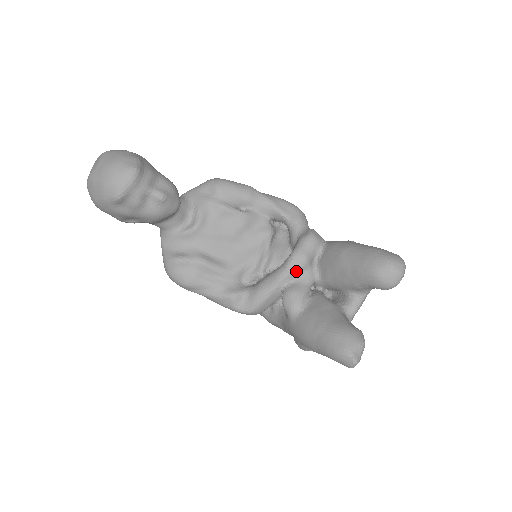
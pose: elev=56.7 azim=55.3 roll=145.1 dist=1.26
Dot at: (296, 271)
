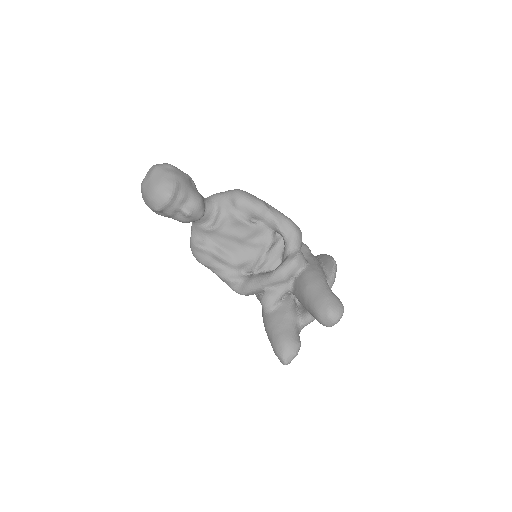
Dot at: (276, 283)
